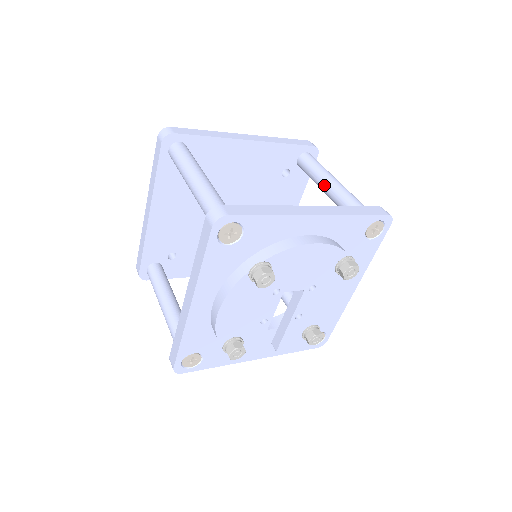
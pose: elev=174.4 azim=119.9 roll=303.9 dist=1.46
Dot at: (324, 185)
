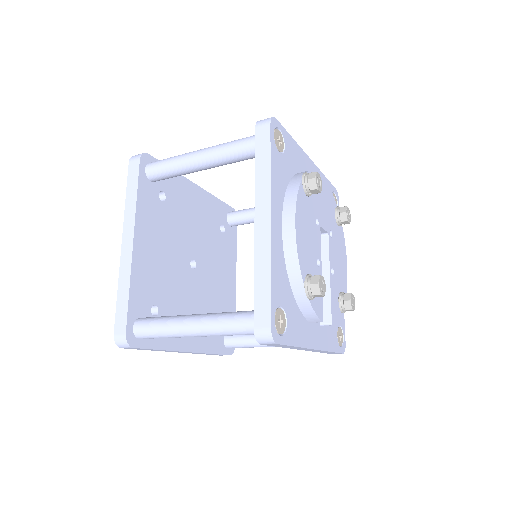
Dot at: occluded
